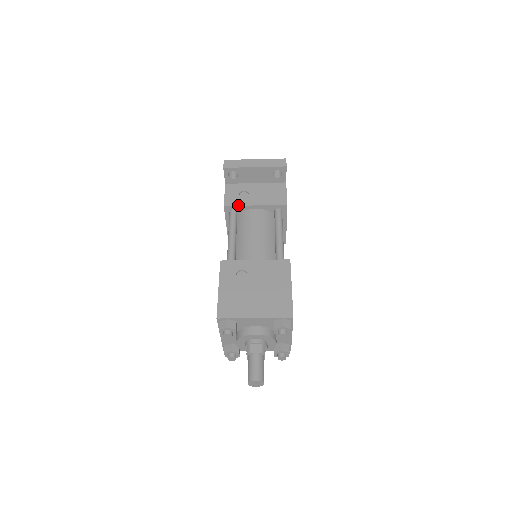
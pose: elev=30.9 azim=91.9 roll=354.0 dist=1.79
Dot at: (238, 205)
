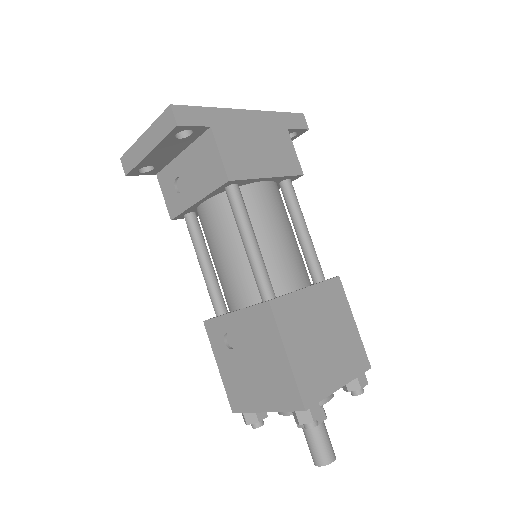
Dot at: (181, 212)
